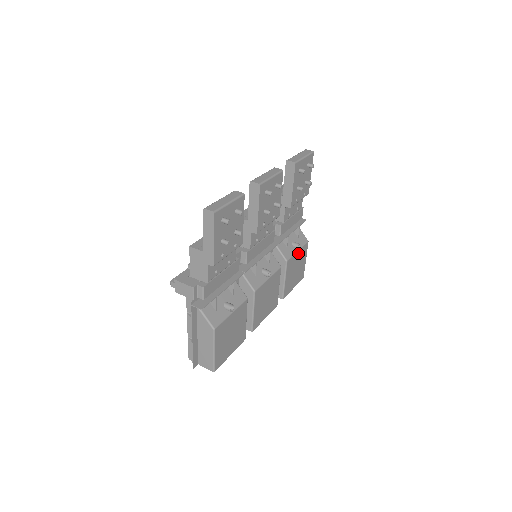
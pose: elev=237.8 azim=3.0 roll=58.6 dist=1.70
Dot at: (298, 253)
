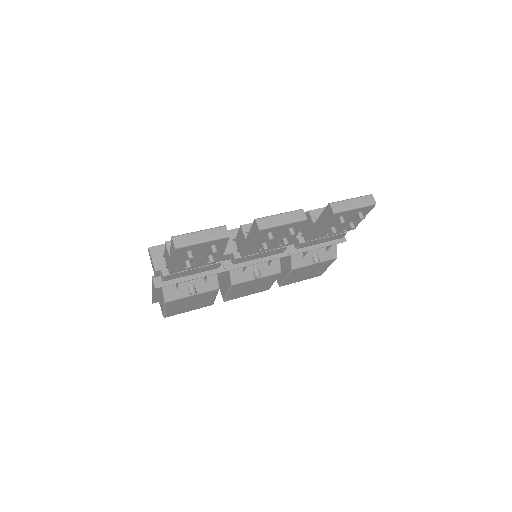
Dot at: (315, 264)
